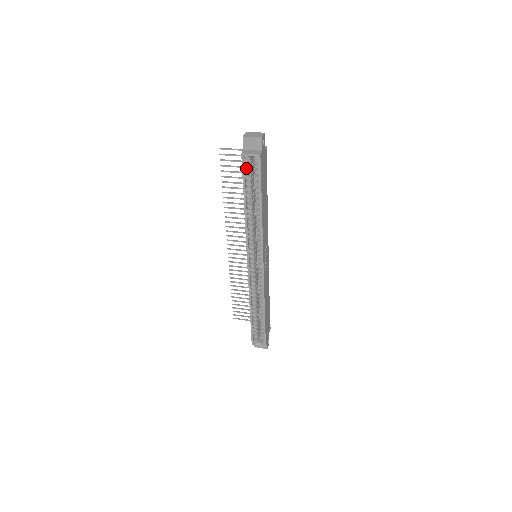
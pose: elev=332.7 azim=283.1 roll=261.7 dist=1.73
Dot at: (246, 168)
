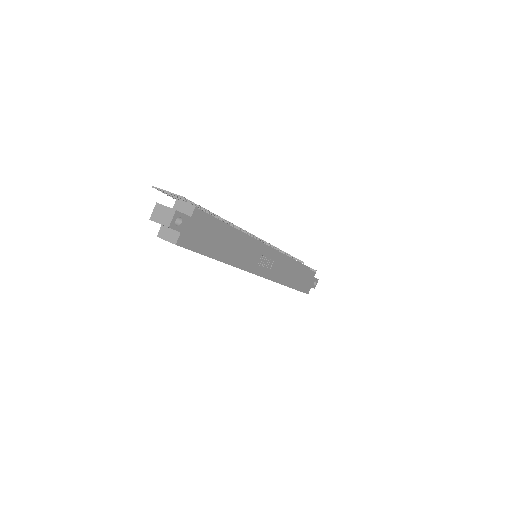
Dot at: occluded
